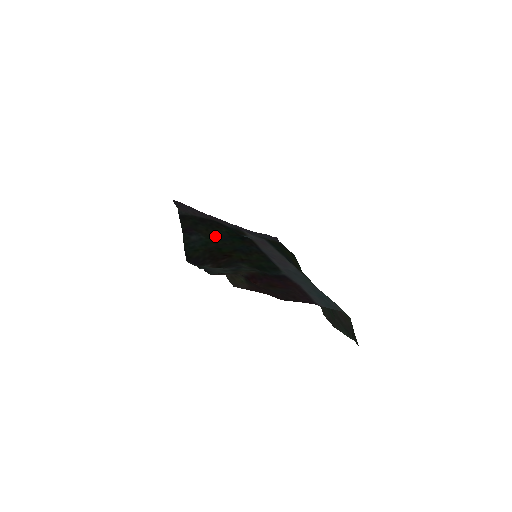
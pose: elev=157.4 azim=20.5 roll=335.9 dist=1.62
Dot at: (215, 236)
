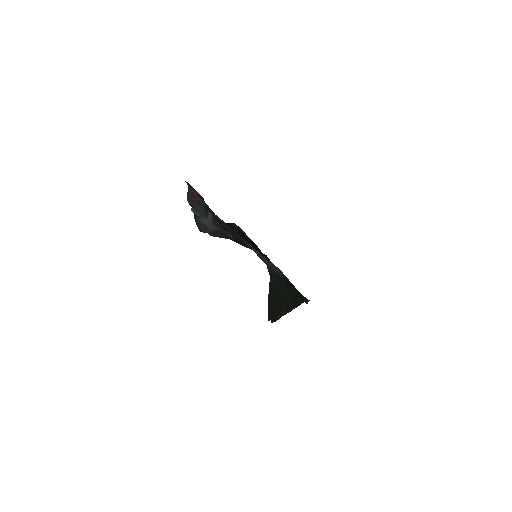
Dot at: occluded
